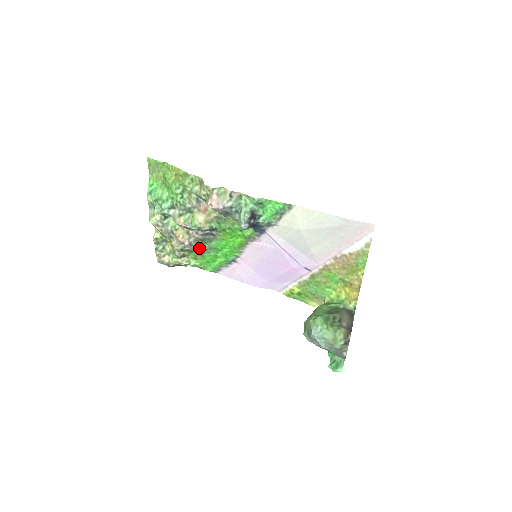
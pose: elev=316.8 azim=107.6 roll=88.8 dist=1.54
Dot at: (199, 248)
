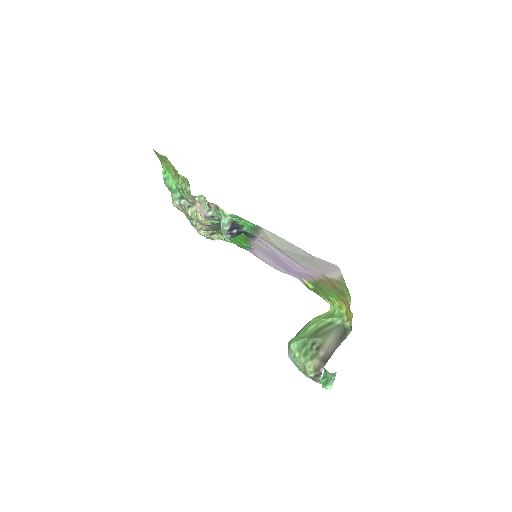
Dot at: (219, 232)
